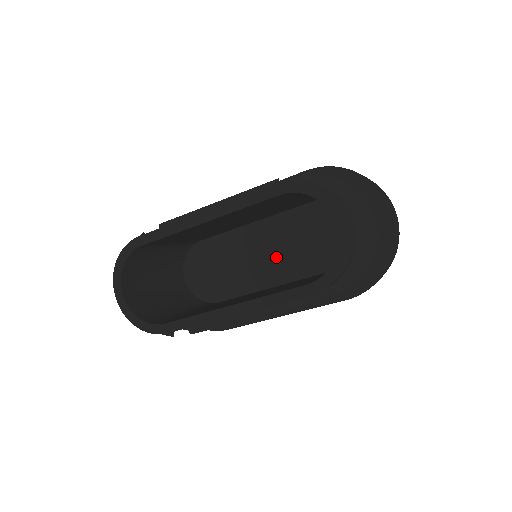
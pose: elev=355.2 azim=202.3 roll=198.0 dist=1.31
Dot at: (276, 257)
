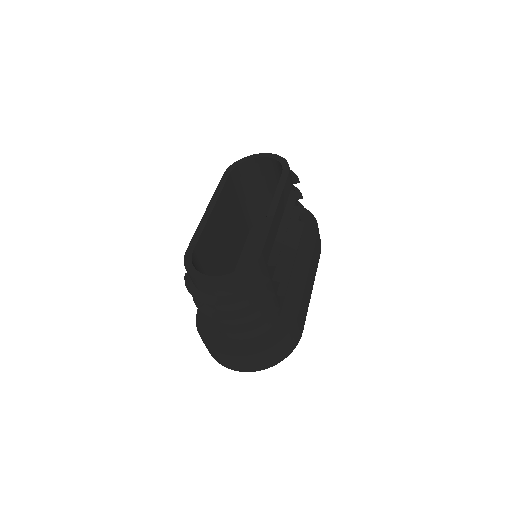
Dot at: occluded
